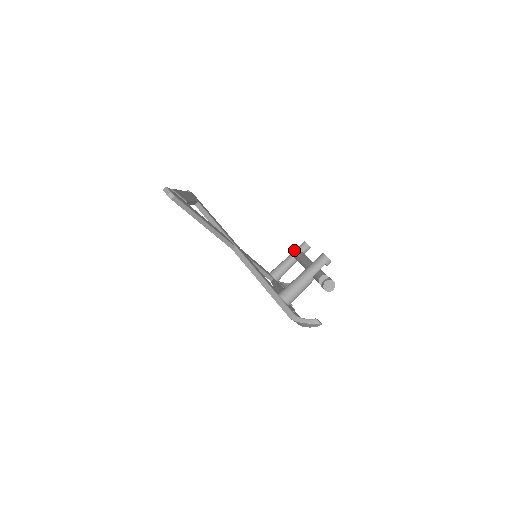
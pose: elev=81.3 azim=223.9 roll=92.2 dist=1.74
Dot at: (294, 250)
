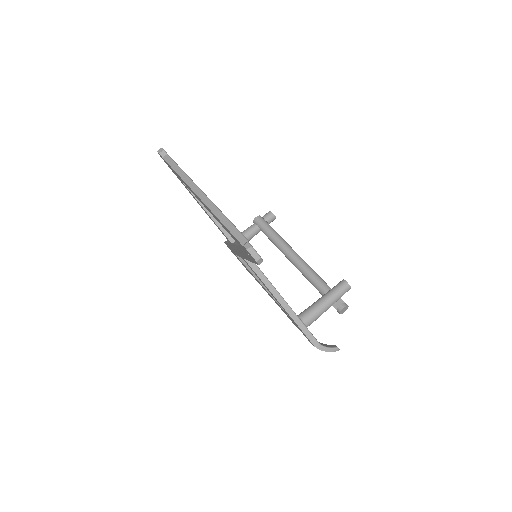
Dot at: (260, 220)
